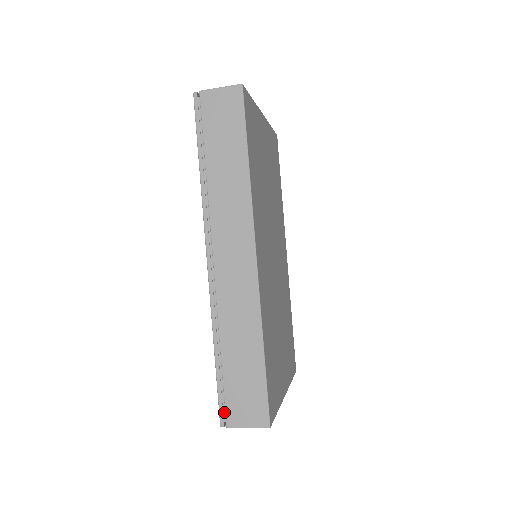
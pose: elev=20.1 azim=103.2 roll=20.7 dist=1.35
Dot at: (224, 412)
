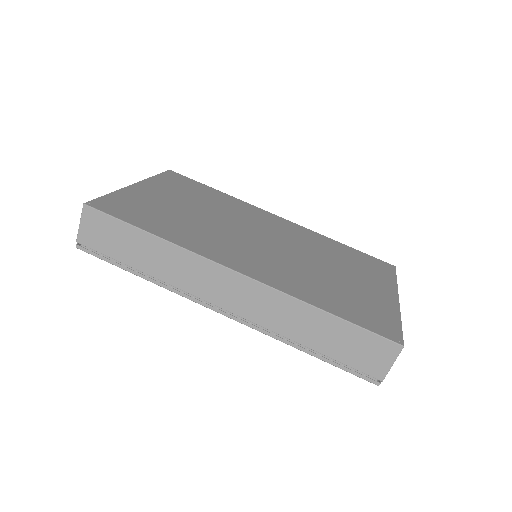
Dot at: (367, 375)
